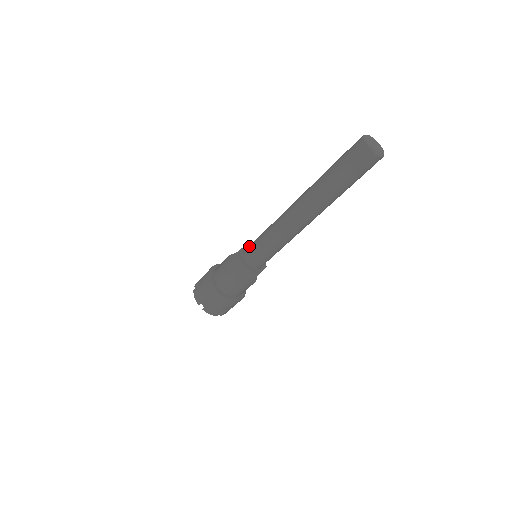
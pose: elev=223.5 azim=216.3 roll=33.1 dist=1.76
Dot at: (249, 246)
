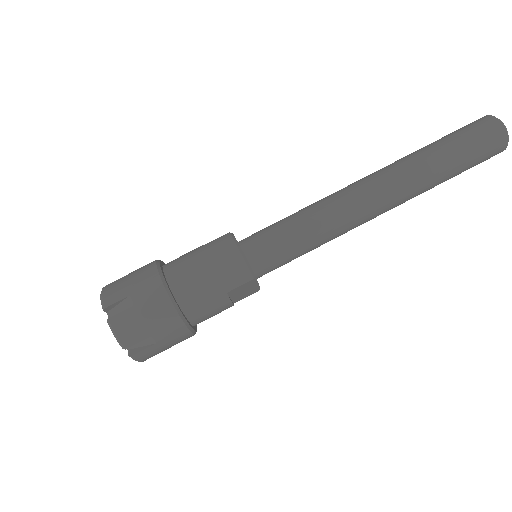
Dot at: occluded
